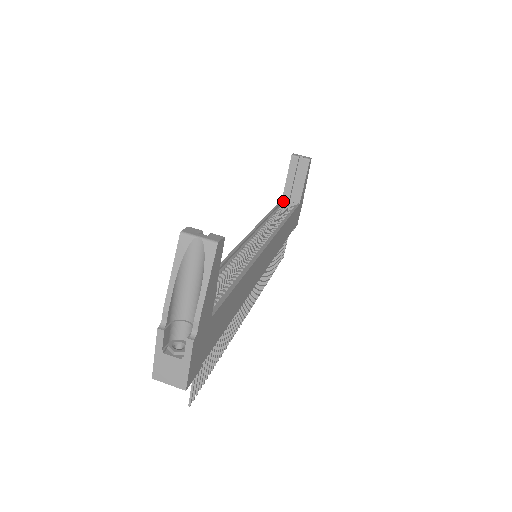
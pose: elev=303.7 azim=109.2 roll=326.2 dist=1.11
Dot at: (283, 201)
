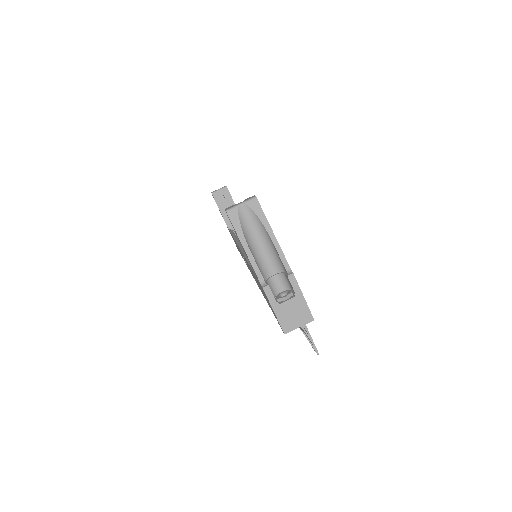
Dot at: (231, 230)
